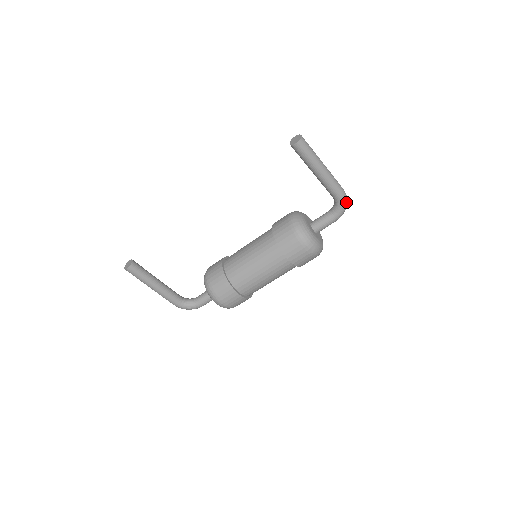
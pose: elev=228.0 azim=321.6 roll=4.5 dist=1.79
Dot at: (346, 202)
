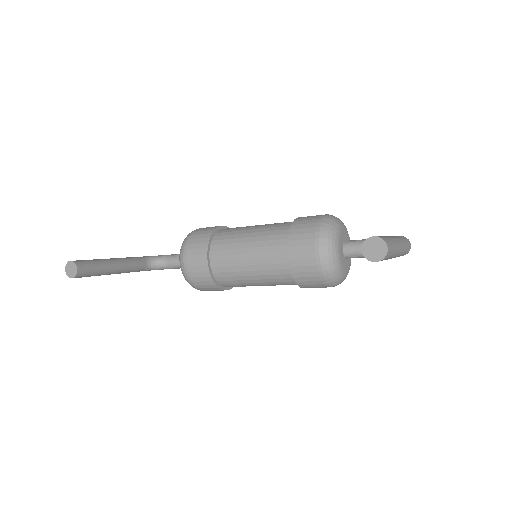
Dot at: occluded
